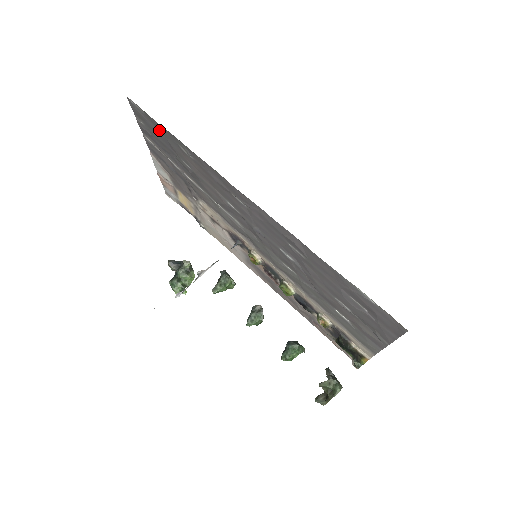
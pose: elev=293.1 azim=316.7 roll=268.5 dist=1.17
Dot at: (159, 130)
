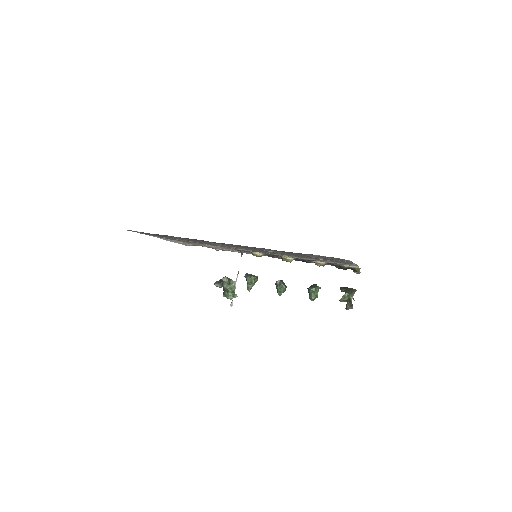
Dot at: (154, 234)
